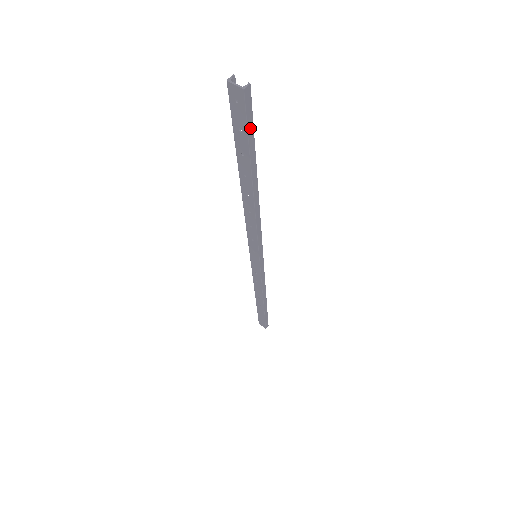
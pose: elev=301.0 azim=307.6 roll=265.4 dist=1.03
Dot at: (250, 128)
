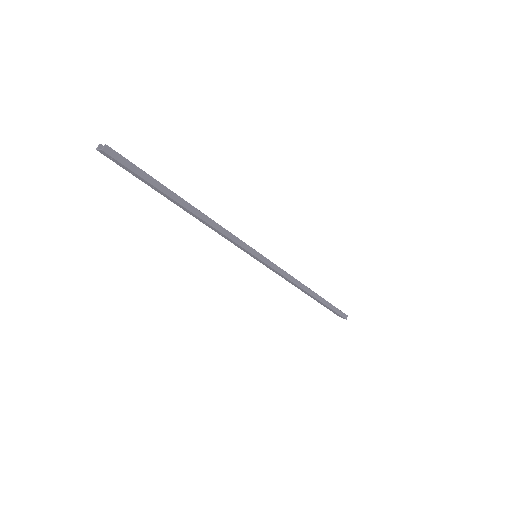
Dot at: (135, 169)
